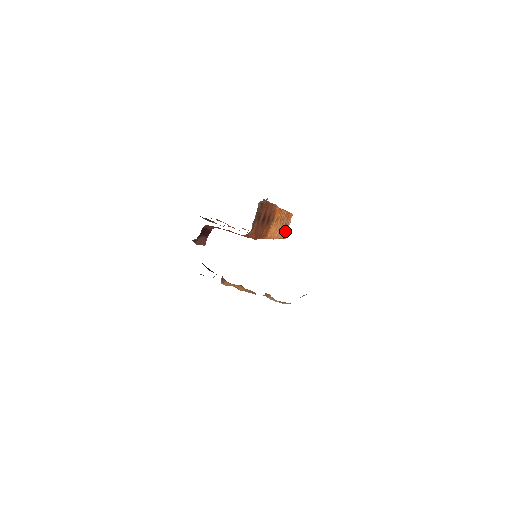
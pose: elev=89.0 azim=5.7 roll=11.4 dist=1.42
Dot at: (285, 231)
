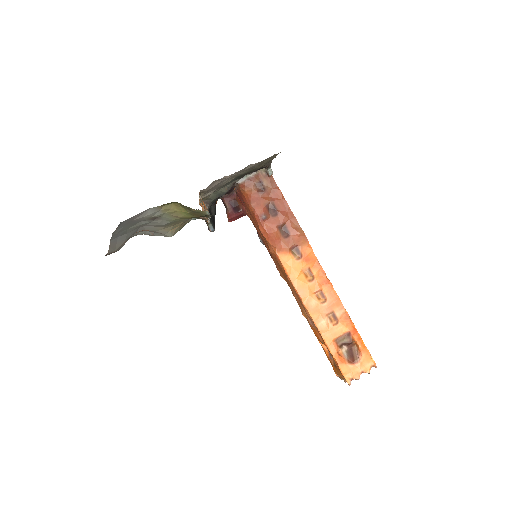
Dot at: (349, 364)
